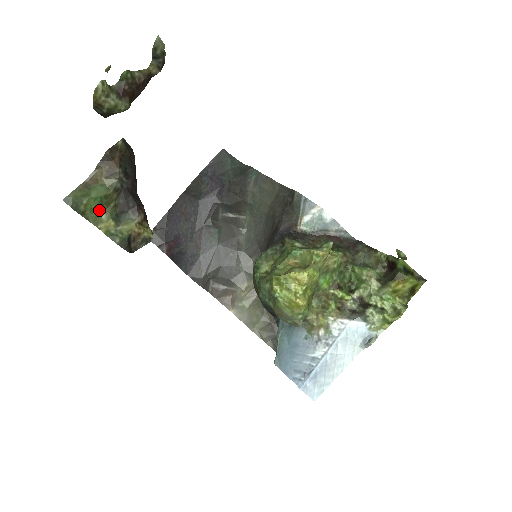
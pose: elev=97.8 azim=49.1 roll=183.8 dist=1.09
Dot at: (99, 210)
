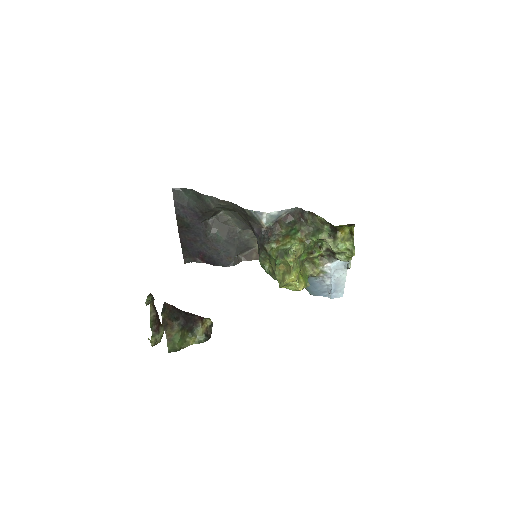
Dot at: (184, 341)
